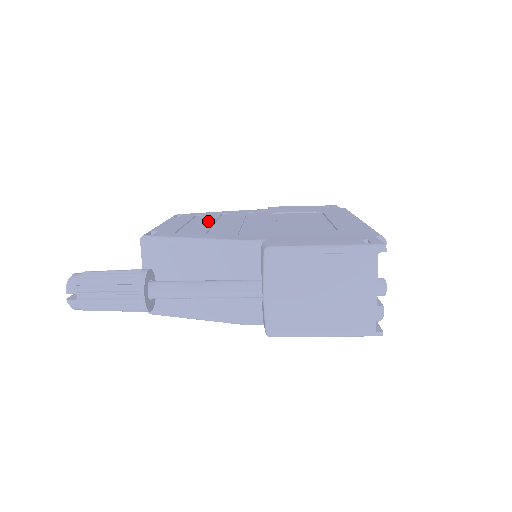
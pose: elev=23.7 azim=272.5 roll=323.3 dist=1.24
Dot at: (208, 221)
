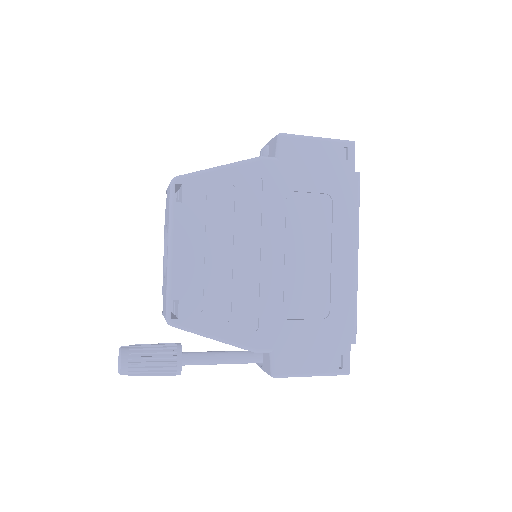
Dot at: (219, 247)
